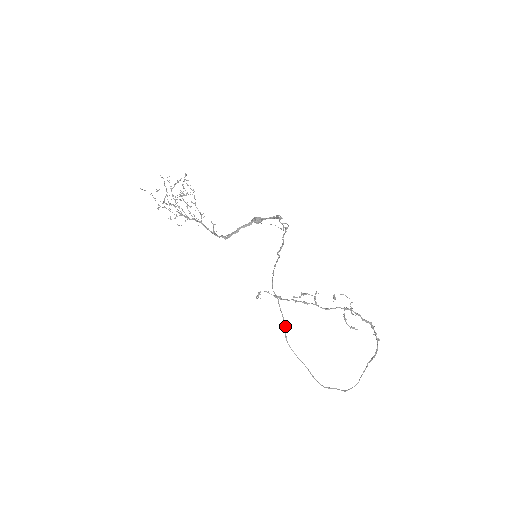
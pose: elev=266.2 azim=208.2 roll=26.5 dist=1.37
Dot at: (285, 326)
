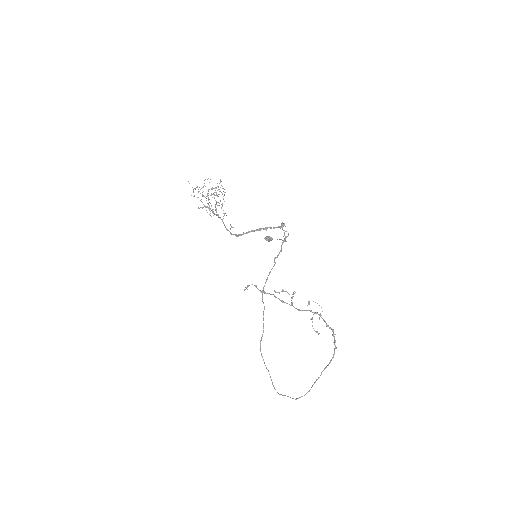
Dot at: occluded
